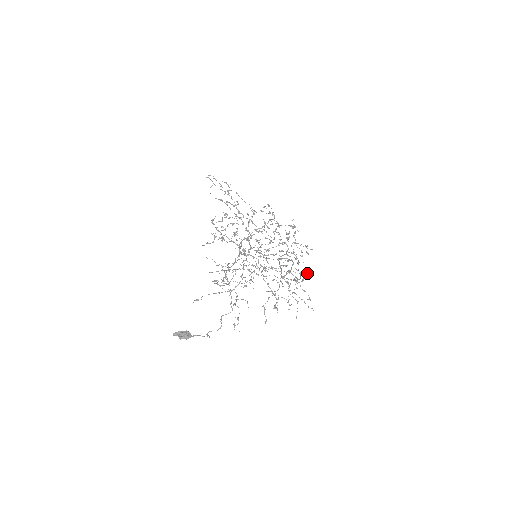
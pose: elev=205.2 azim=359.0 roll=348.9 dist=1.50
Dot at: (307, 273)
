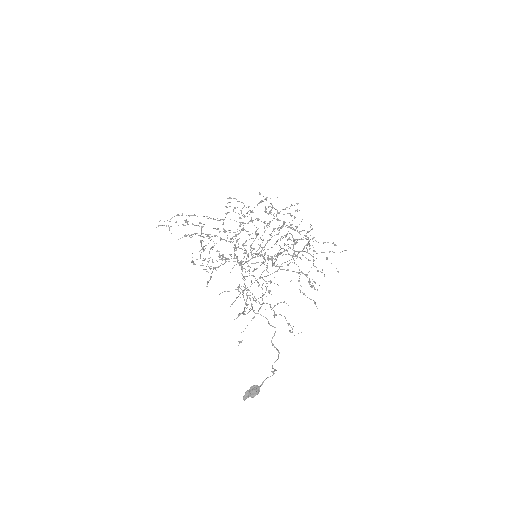
Dot at: (312, 229)
